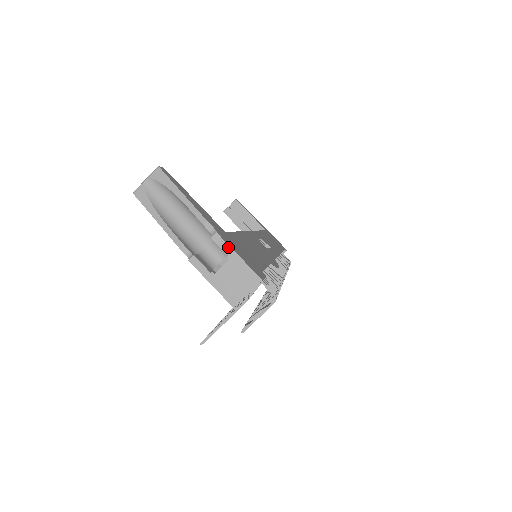
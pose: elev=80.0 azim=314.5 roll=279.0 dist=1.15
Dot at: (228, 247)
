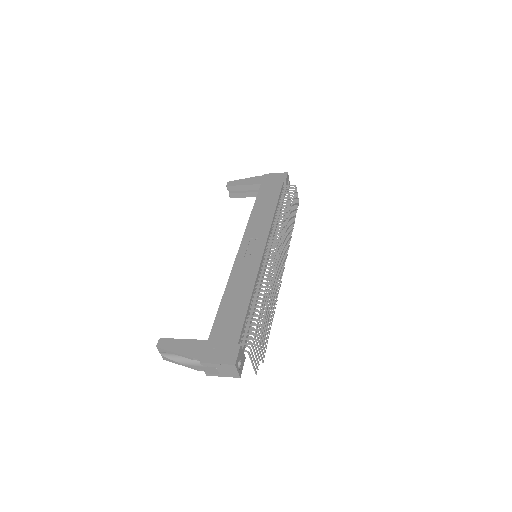
Dot at: (210, 364)
